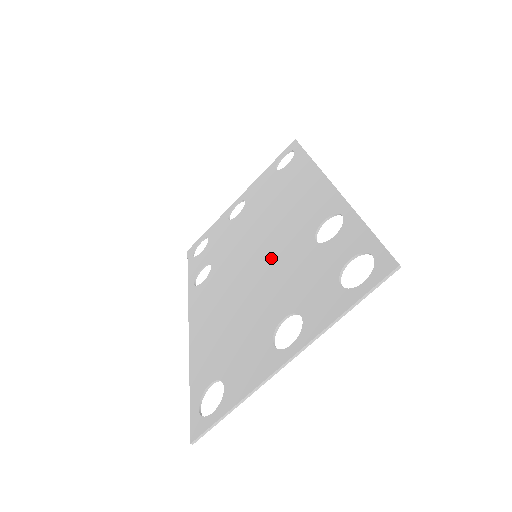
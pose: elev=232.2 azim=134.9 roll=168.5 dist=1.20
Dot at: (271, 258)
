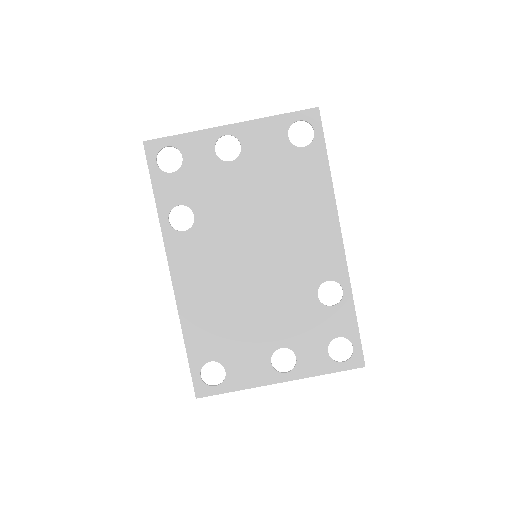
Dot at: (274, 277)
